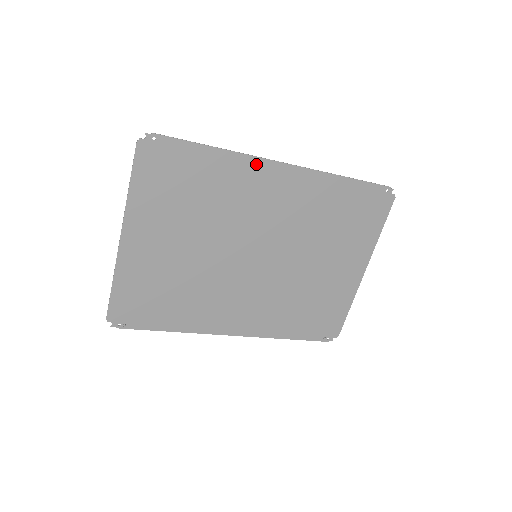
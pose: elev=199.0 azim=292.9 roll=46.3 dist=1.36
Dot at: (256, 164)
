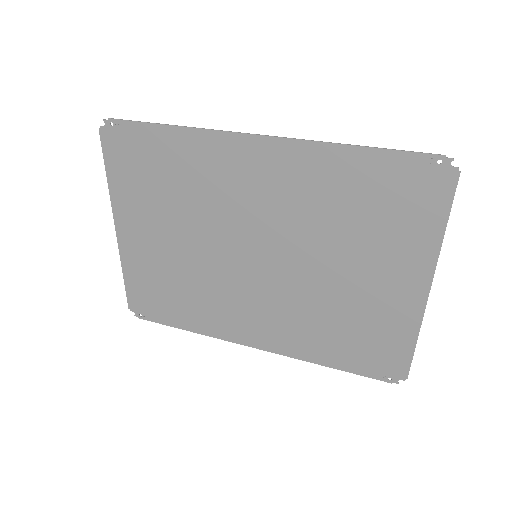
Dot at: (223, 140)
